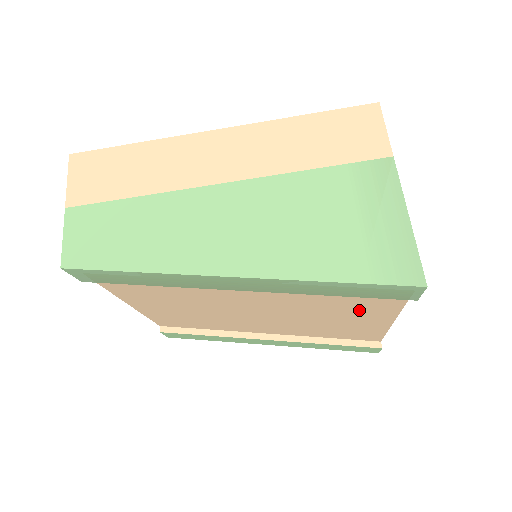
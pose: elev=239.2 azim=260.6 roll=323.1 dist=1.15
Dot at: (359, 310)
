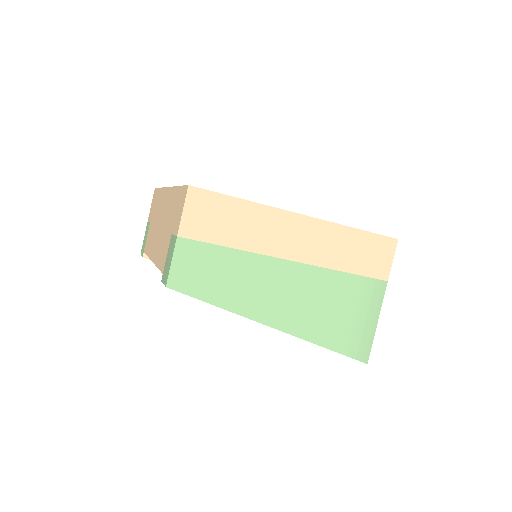
Dot at: occluded
